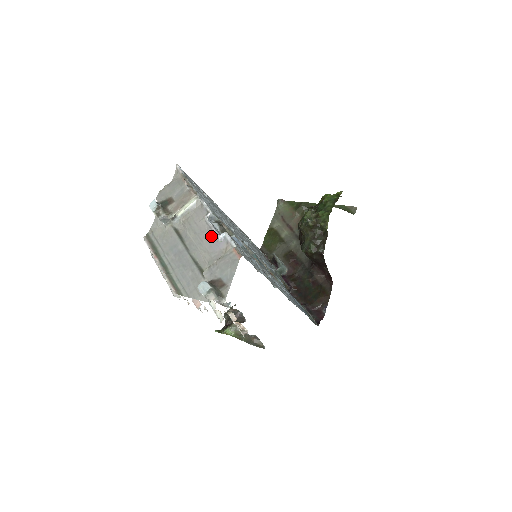
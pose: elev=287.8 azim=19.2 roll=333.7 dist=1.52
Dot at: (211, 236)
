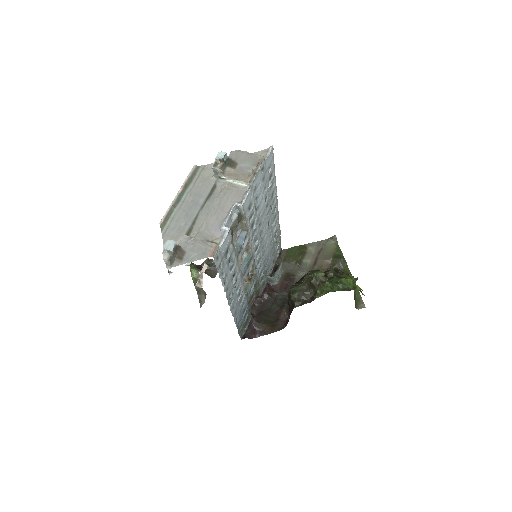
Dot at: (222, 219)
